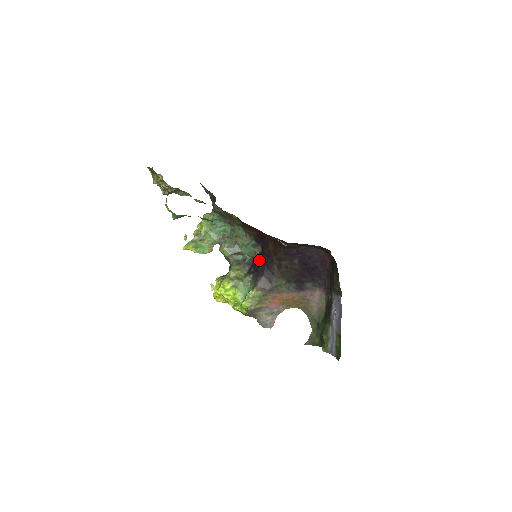
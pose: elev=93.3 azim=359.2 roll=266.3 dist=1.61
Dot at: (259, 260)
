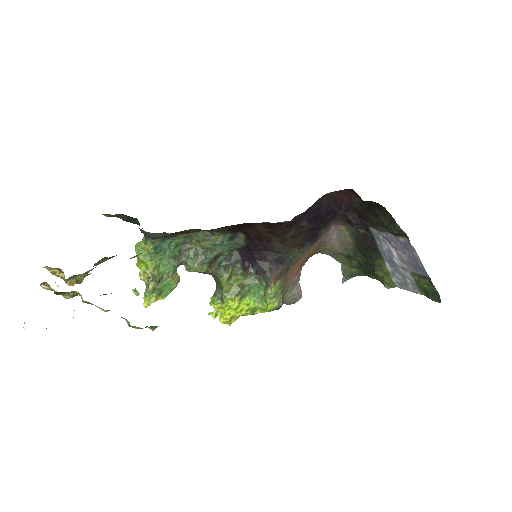
Dot at: (249, 249)
